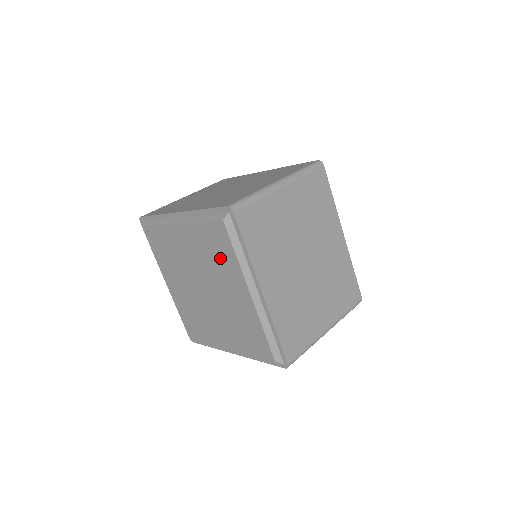
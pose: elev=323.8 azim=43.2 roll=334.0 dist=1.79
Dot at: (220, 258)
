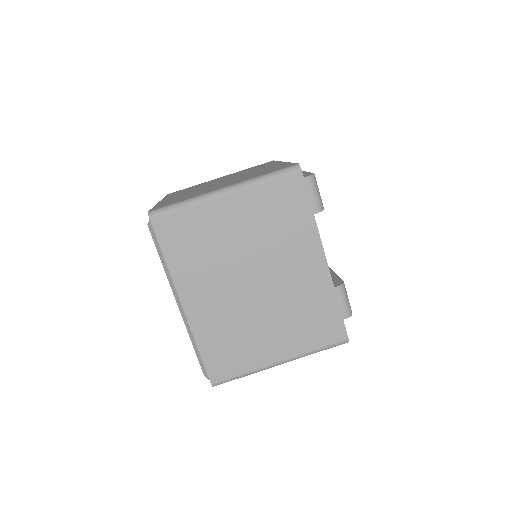
Dot at: occluded
